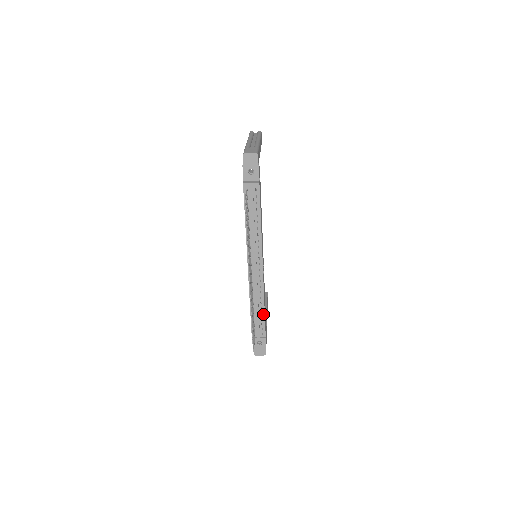
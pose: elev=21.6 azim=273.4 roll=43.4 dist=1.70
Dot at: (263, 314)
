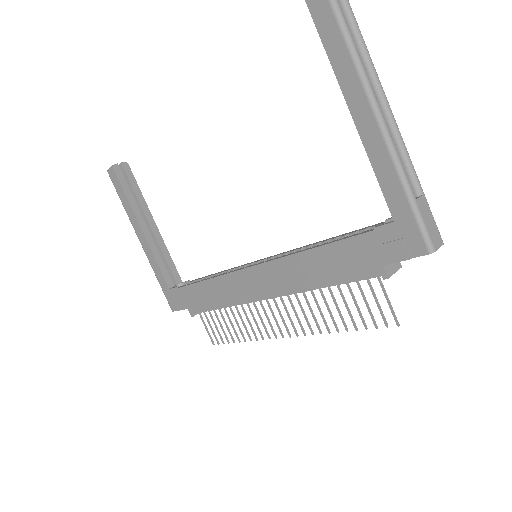
Dot at: occluded
